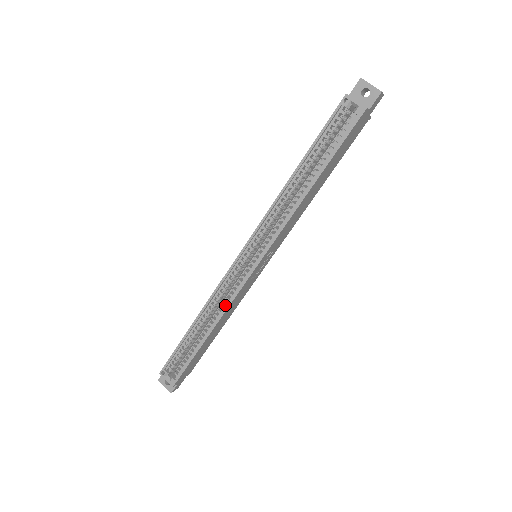
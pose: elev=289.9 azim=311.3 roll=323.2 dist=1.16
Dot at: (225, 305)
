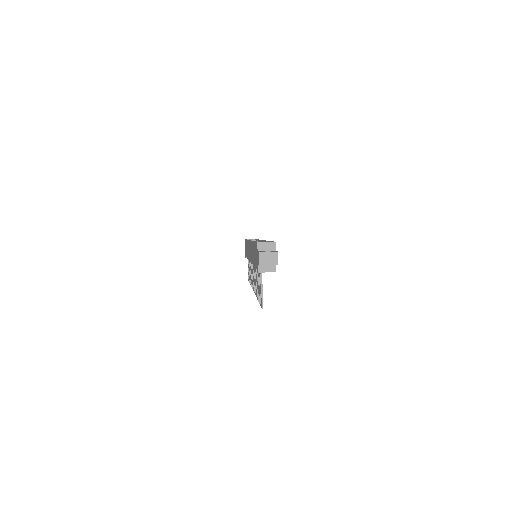
Dot at: occluded
